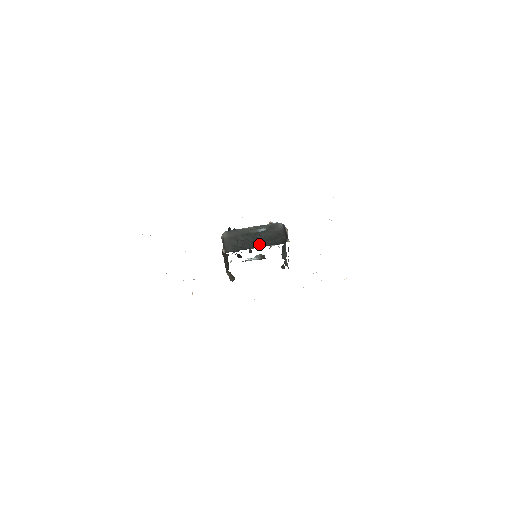
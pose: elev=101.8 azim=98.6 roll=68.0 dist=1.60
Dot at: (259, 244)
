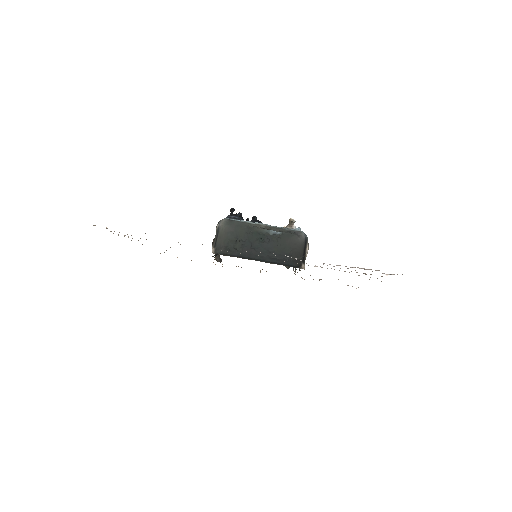
Dot at: (263, 256)
